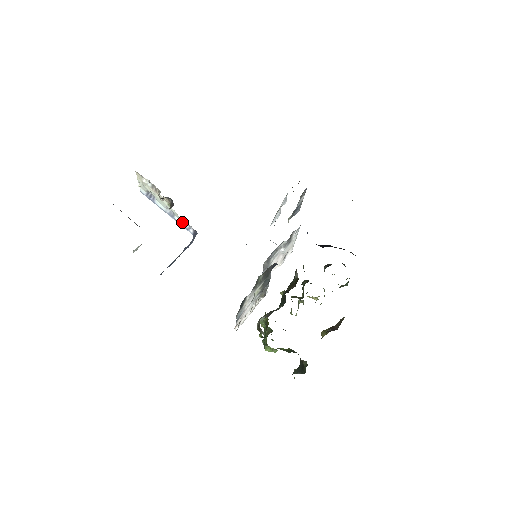
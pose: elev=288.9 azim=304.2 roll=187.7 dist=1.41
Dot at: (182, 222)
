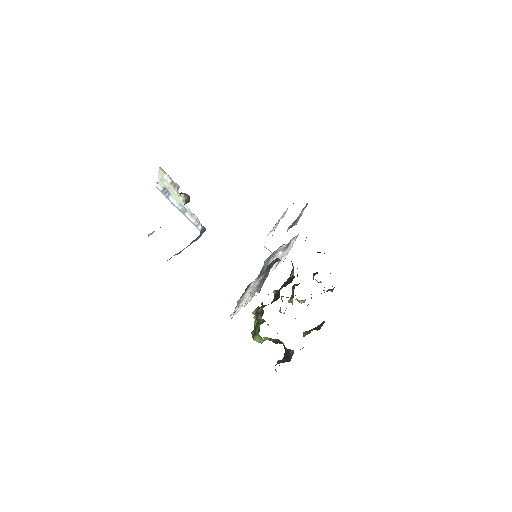
Dot at: (192, 219)
